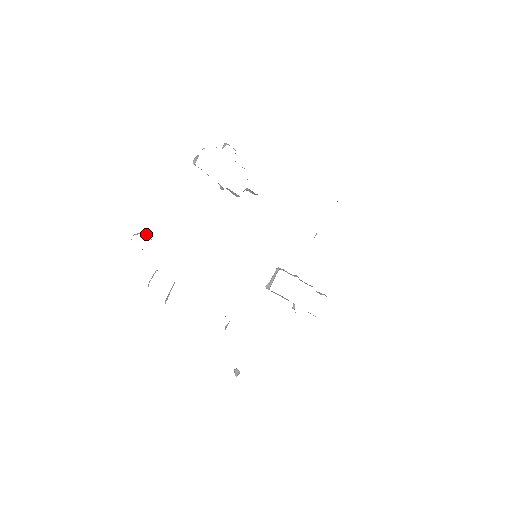
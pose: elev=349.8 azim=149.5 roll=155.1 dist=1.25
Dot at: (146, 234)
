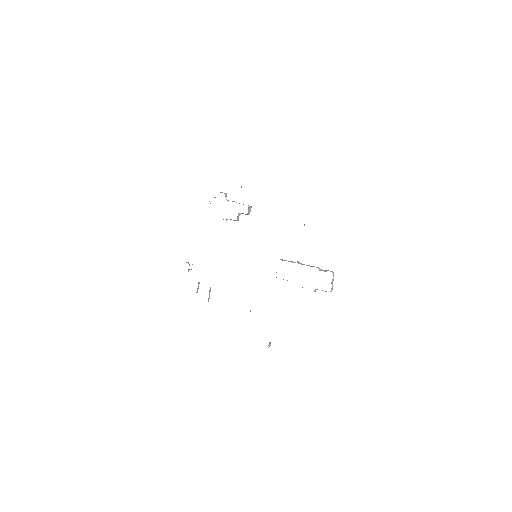
Dot at: (188, 263)
